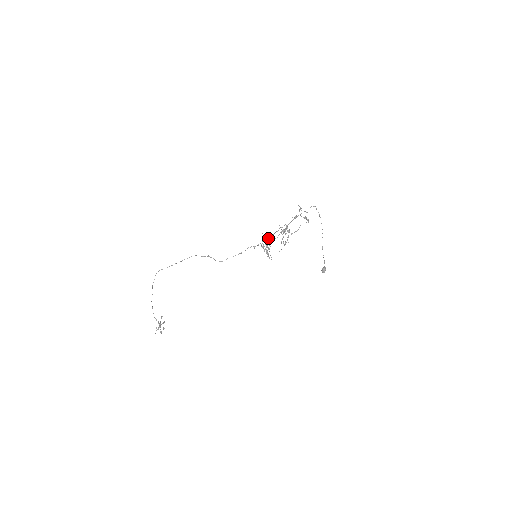
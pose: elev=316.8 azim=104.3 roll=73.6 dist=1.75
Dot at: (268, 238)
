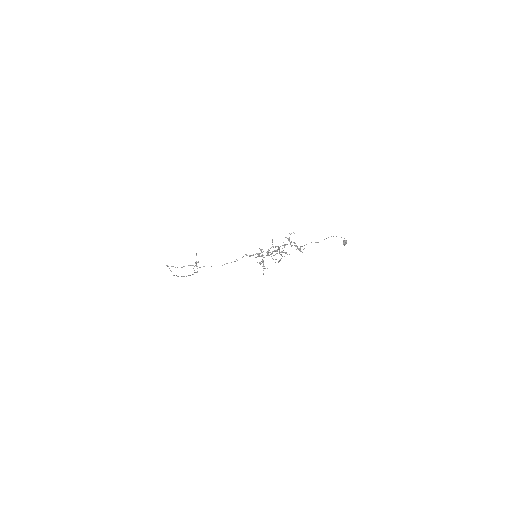
Dot at: occluded
